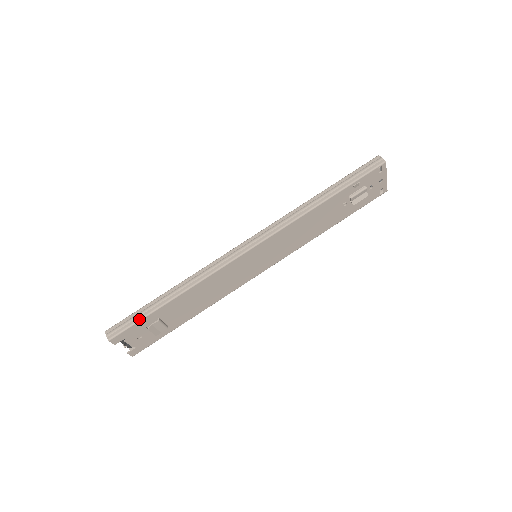
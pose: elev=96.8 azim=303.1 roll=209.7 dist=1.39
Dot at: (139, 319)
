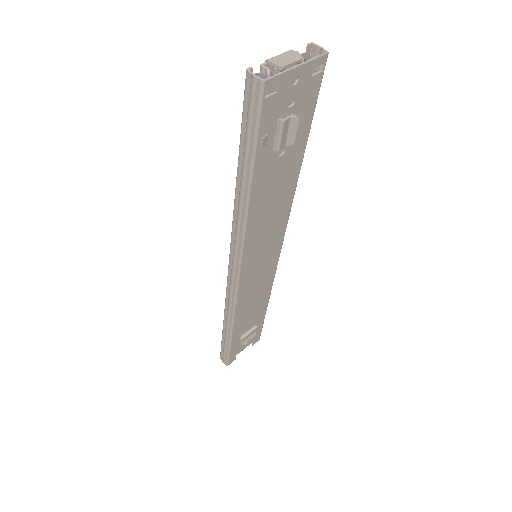
Dot at: (228, 351)
